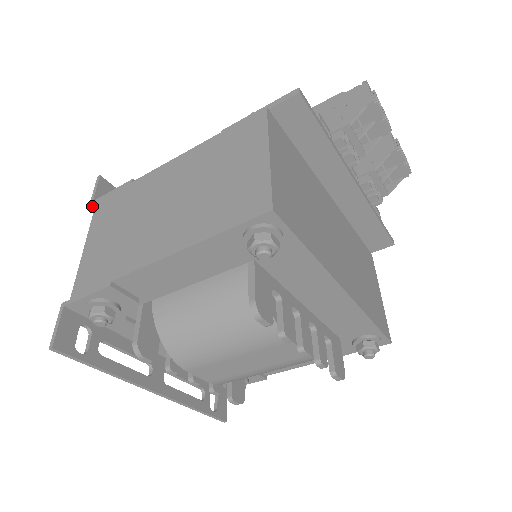
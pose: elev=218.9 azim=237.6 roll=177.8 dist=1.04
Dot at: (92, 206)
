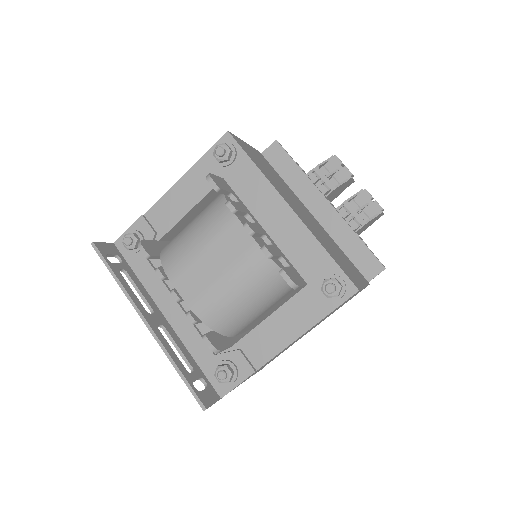
Dot at: occluded
